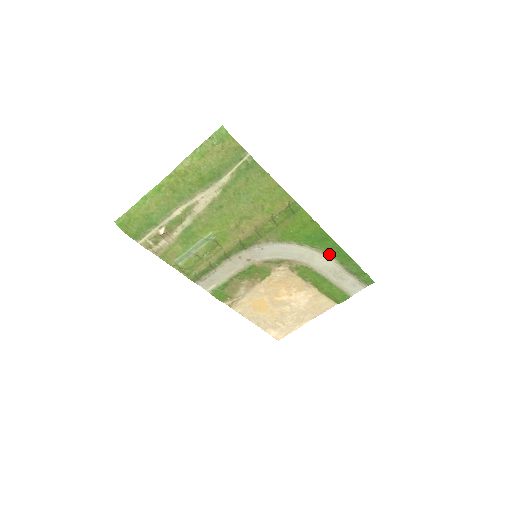
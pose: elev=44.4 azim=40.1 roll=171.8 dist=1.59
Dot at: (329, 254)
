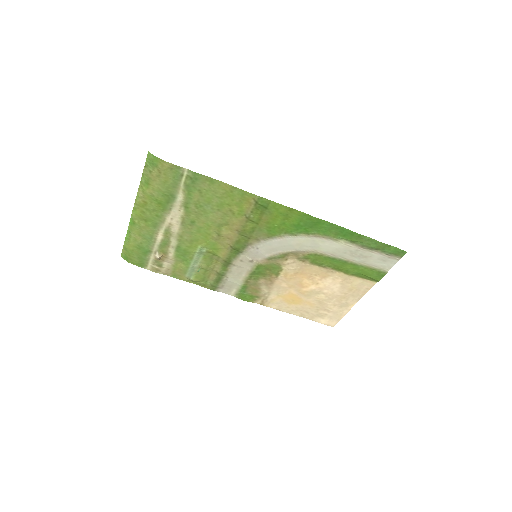
Dot at: (332, 236)
